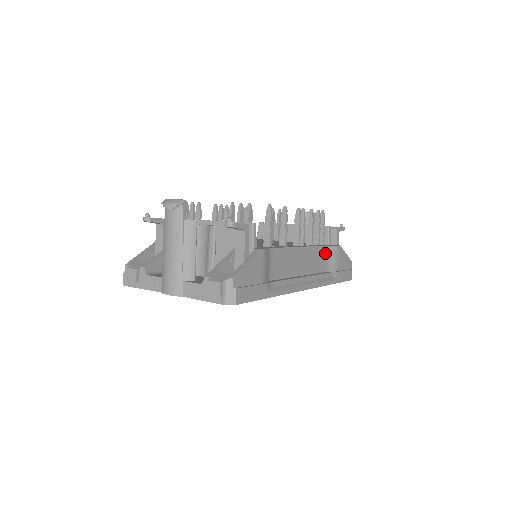
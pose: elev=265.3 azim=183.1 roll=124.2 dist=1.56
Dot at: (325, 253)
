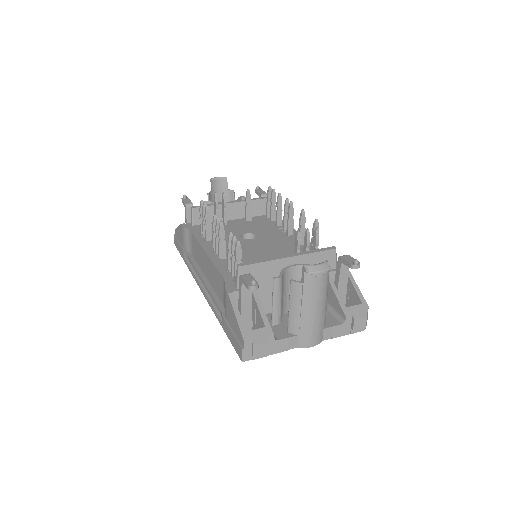
Dot at: occluded
